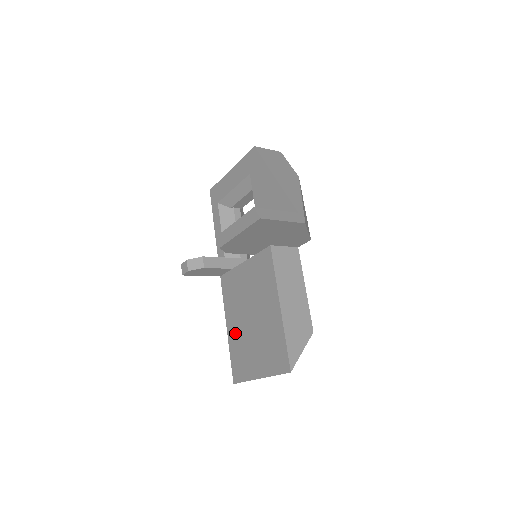
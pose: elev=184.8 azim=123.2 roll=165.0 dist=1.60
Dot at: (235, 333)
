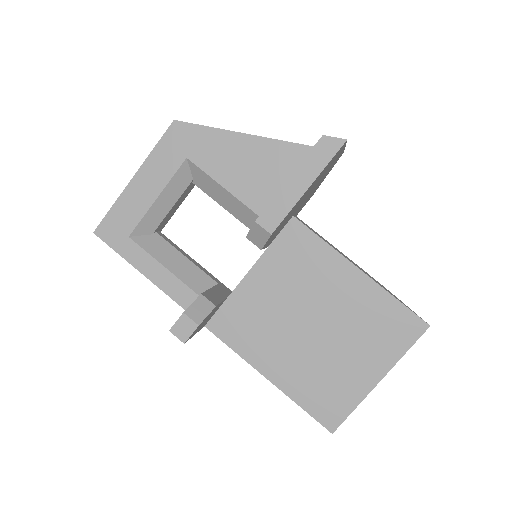
Dot at: (292, 370)
